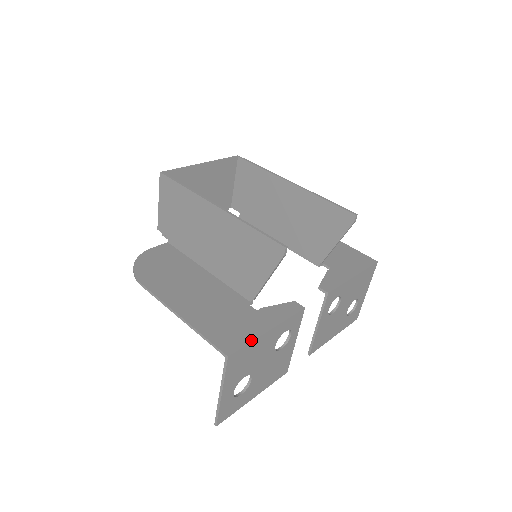
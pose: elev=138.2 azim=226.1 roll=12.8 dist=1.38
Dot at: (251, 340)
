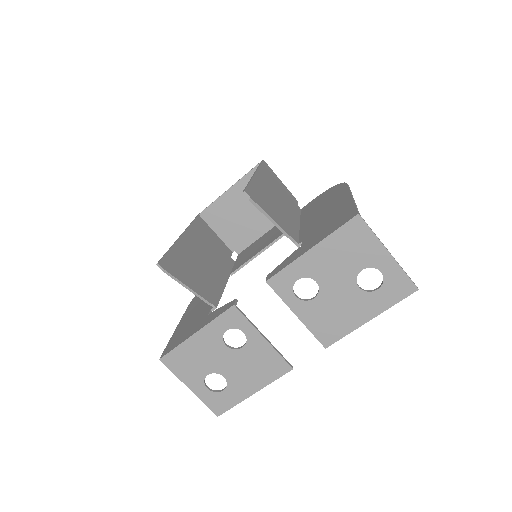
Dot at: (179, 344)
